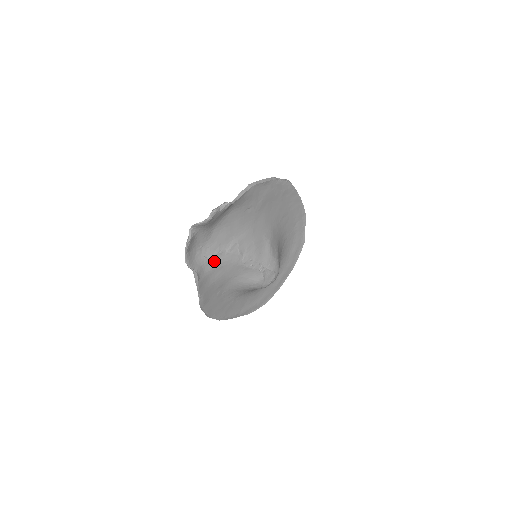
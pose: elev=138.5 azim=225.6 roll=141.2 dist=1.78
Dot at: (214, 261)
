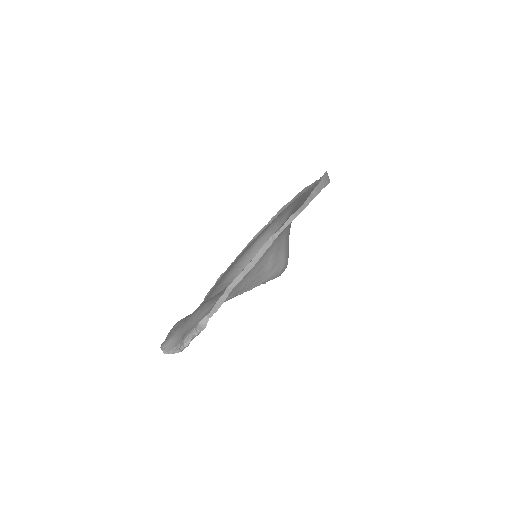
Dot at: occluded
